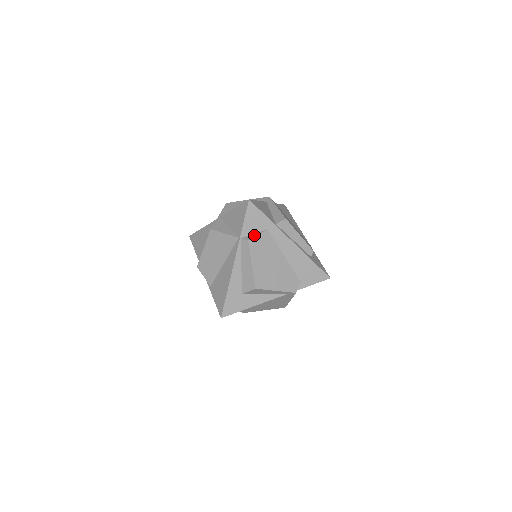
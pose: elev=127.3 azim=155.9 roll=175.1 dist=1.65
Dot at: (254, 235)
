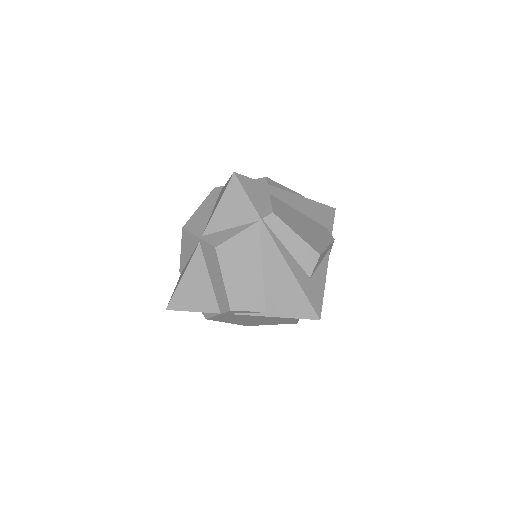
Dot at: (268, 206)
